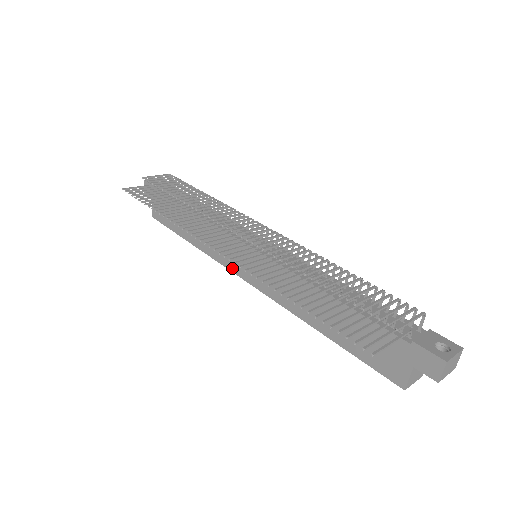
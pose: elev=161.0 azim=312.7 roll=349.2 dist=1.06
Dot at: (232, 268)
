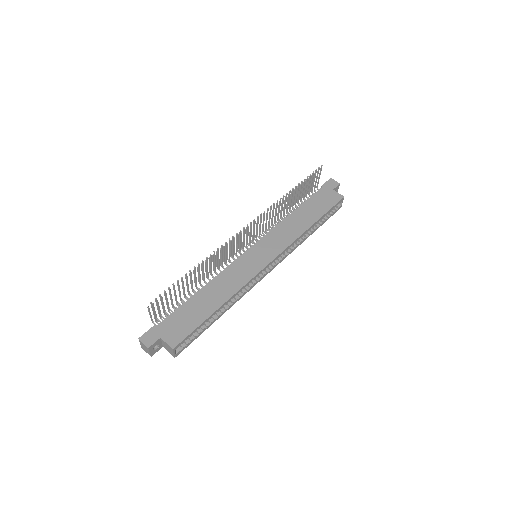
Dot at: (257, 270)
